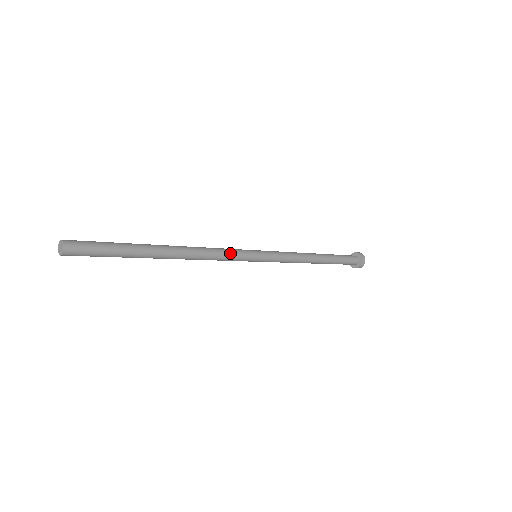
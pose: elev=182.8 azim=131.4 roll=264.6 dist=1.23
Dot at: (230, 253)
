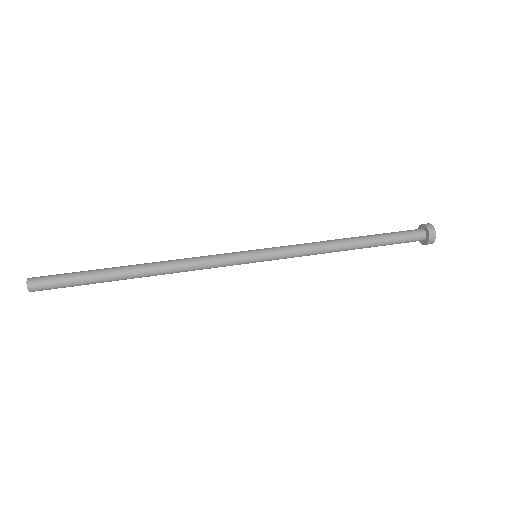
Dot at: (215, 262)
